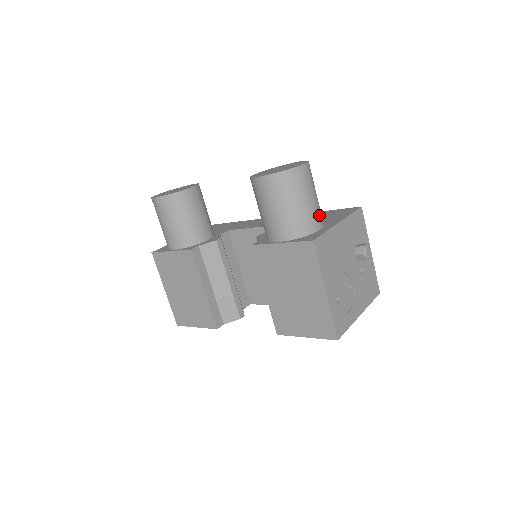
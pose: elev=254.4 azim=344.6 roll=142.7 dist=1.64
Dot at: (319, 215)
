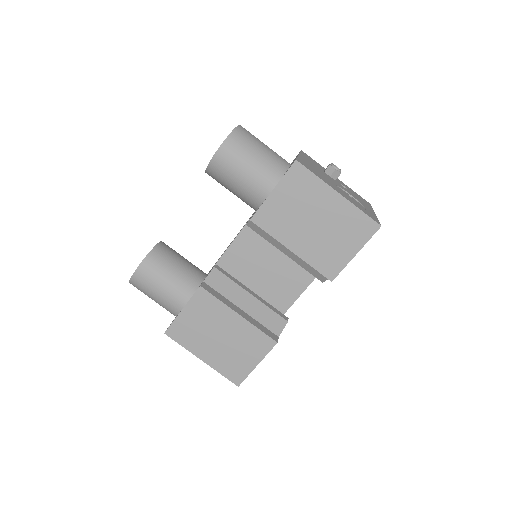
Dot at: (281, 157)
